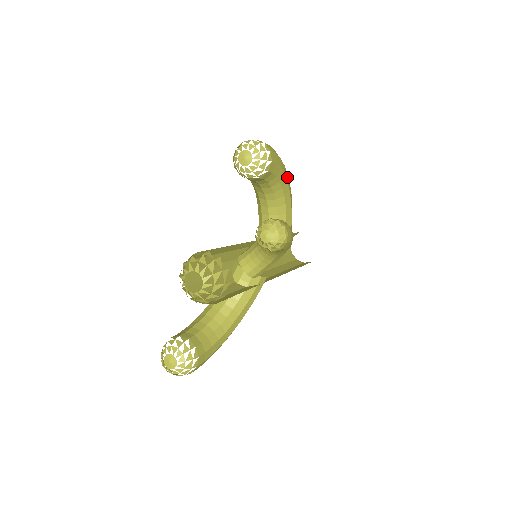
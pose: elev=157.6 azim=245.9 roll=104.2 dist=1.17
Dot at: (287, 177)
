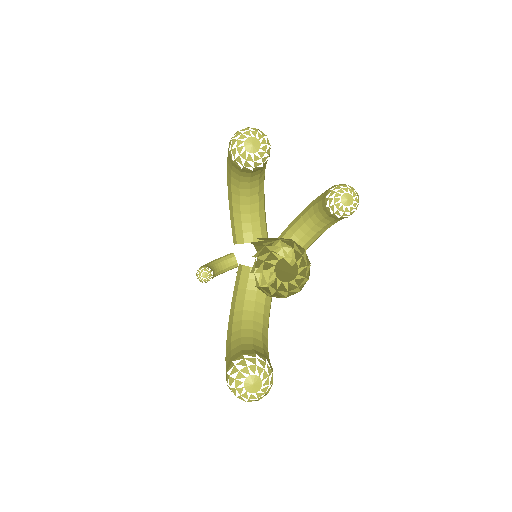
Dot at: occluded
